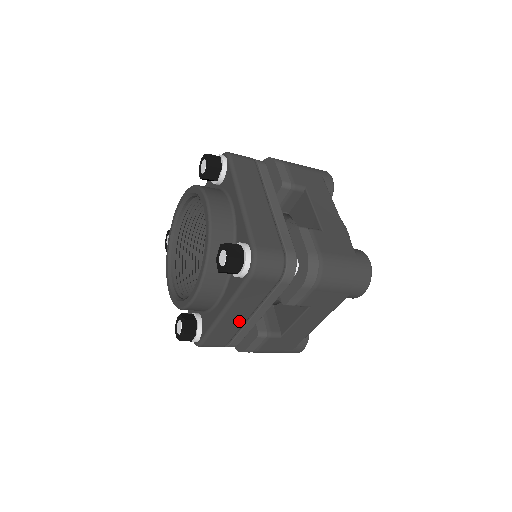
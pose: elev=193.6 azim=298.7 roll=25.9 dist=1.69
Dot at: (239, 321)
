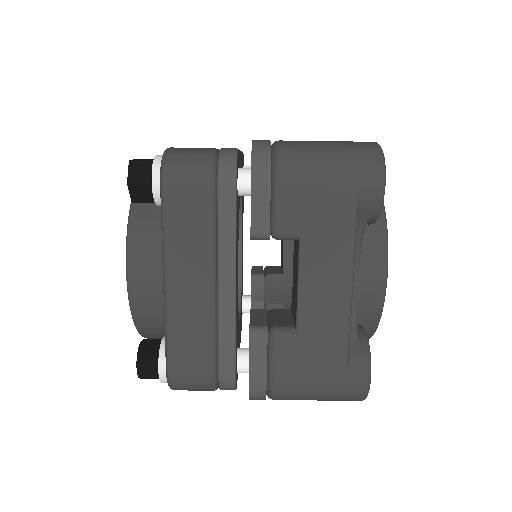
Dot at: (201, 299)
